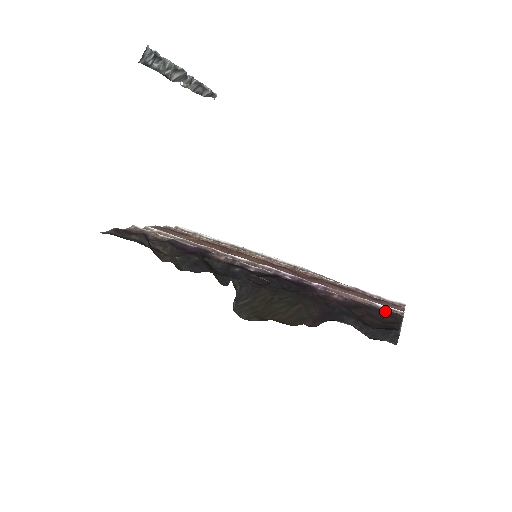
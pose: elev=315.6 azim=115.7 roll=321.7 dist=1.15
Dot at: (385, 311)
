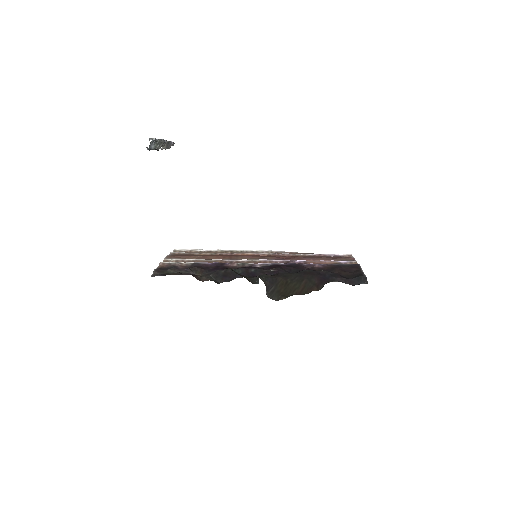
Dot at: (349, 265)
